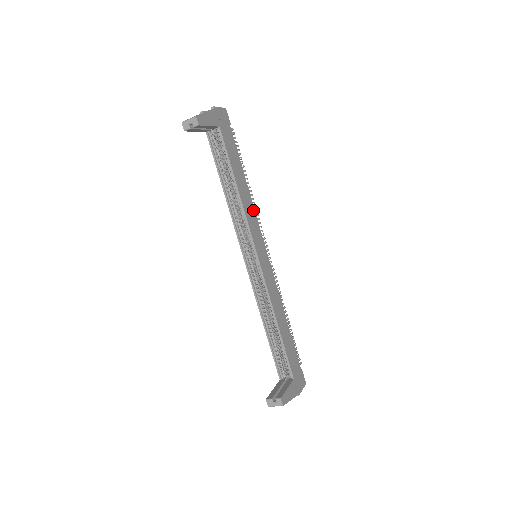
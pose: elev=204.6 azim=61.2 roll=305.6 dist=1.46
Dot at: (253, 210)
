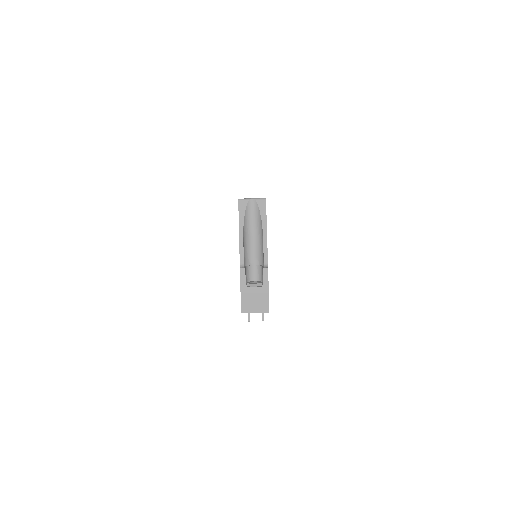
Dot at: occluded
